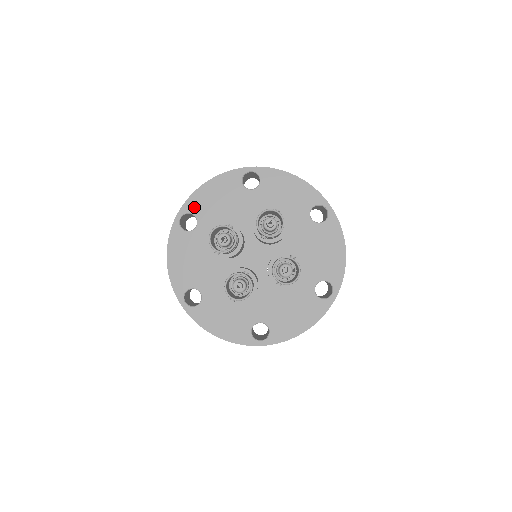
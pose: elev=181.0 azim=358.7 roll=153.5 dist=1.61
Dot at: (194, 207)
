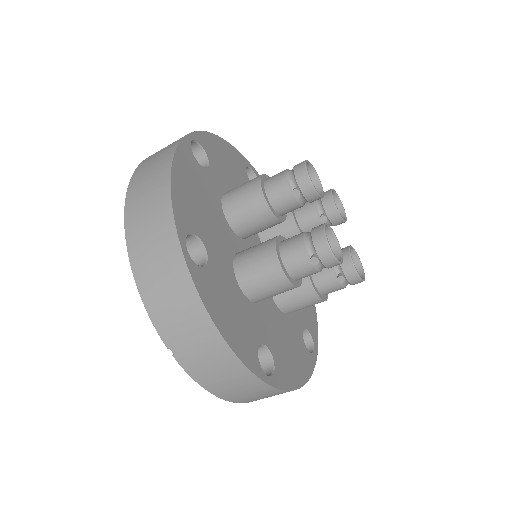
Dot at: (207, 146)
